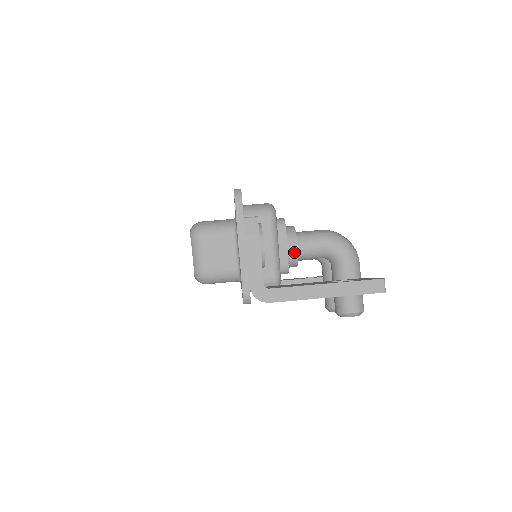
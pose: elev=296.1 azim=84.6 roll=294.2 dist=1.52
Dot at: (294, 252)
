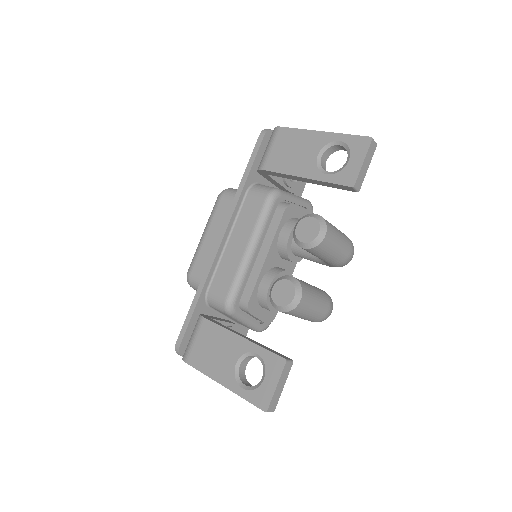
Dot at: occluded
